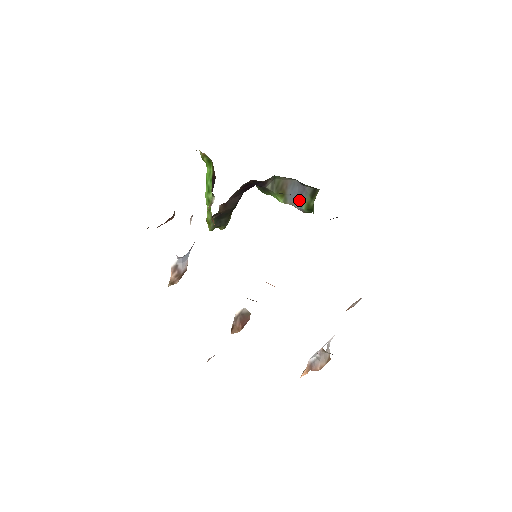
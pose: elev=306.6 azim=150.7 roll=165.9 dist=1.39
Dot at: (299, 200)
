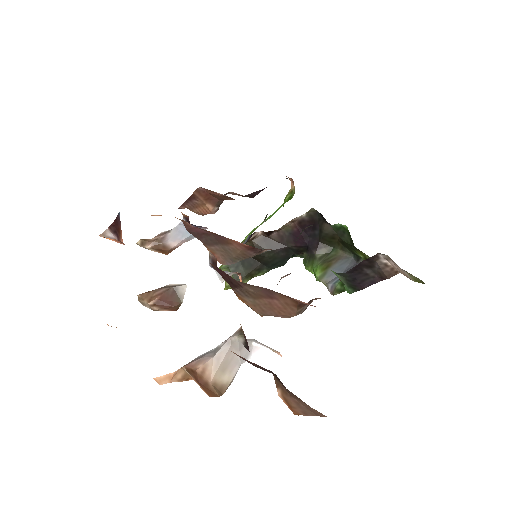
Dot at: occluded
